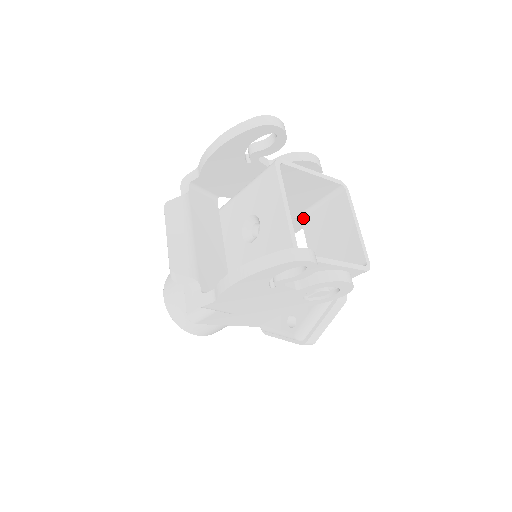
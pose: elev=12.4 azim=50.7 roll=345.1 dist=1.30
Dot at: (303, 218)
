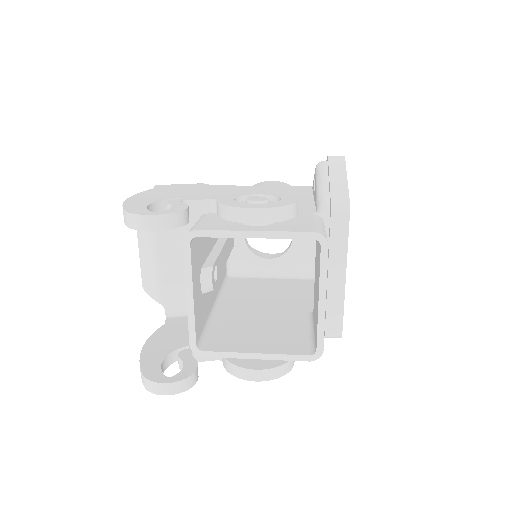
Dot at: occluded
